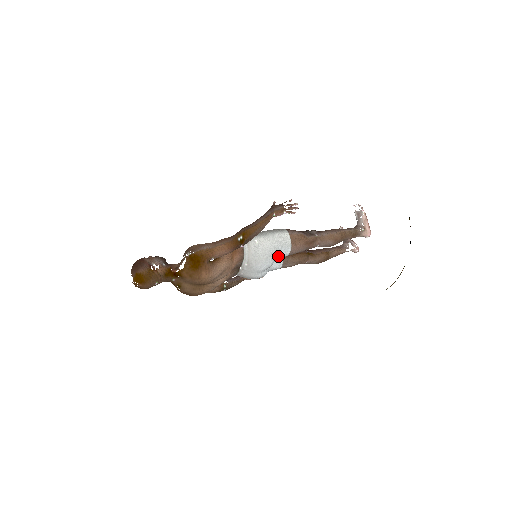
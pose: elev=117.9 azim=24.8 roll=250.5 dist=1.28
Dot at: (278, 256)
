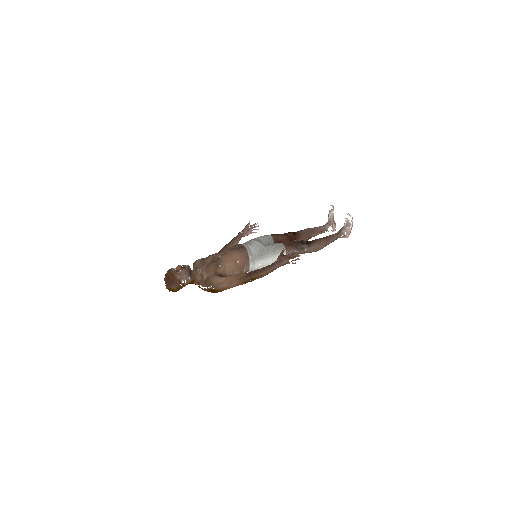
Dot at: occluded
